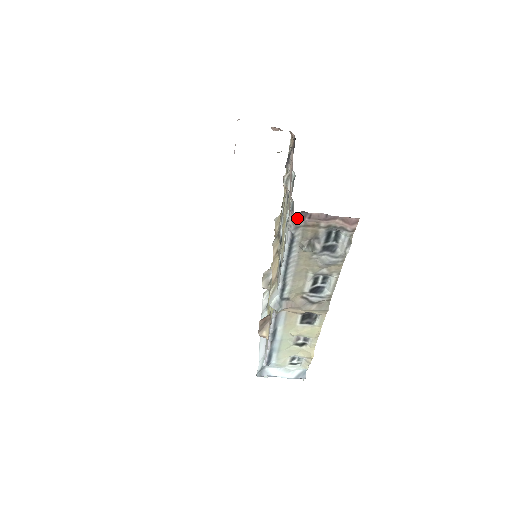
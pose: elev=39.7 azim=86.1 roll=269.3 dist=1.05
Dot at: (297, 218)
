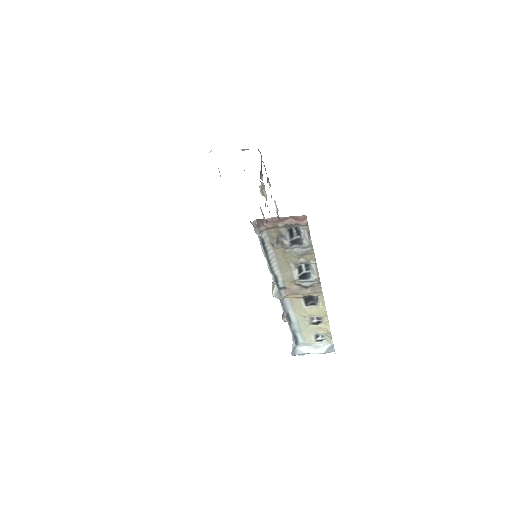
Dot at: (257, 225)
